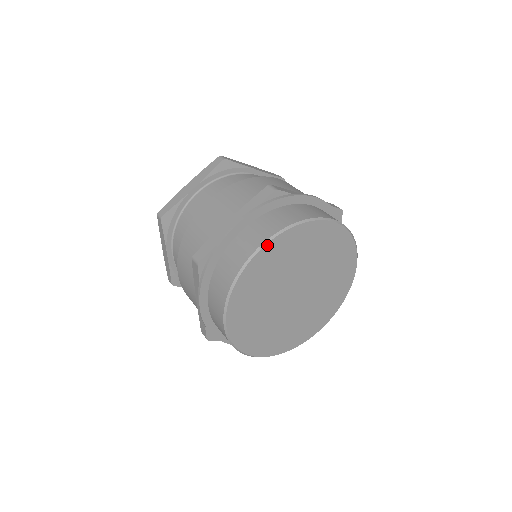
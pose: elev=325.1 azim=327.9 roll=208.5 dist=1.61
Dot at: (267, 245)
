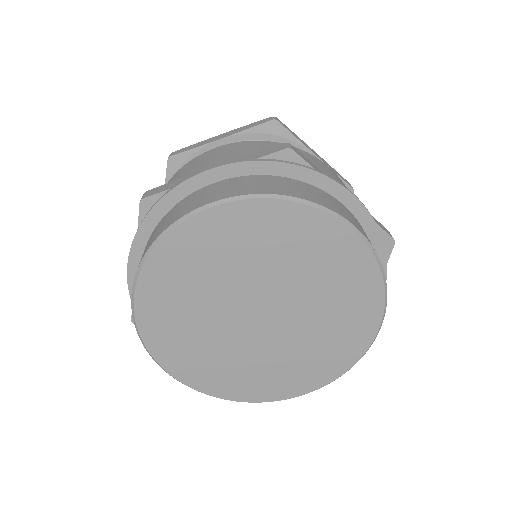
Dot at: (225, 205)
